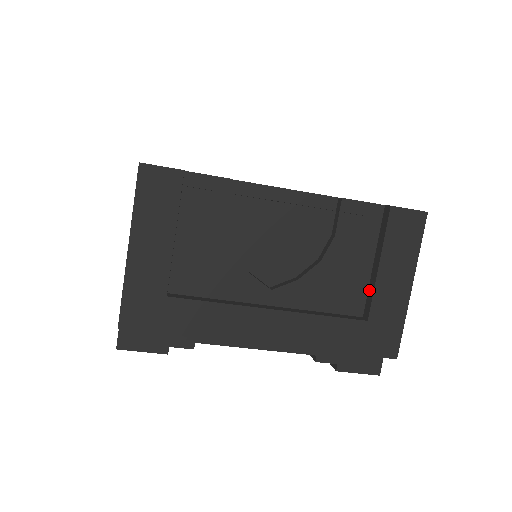
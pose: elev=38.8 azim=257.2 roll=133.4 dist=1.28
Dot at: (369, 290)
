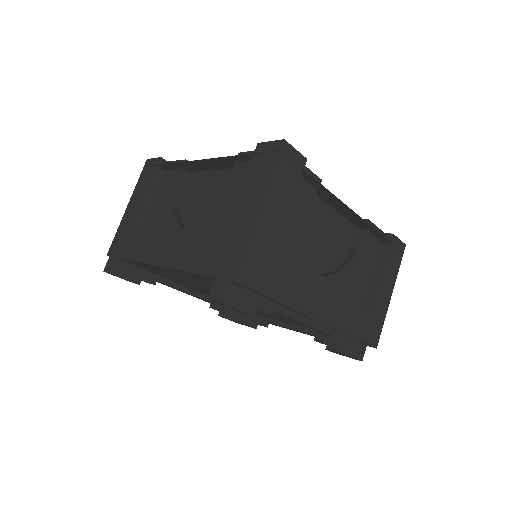
Dot at: (369, 292)
